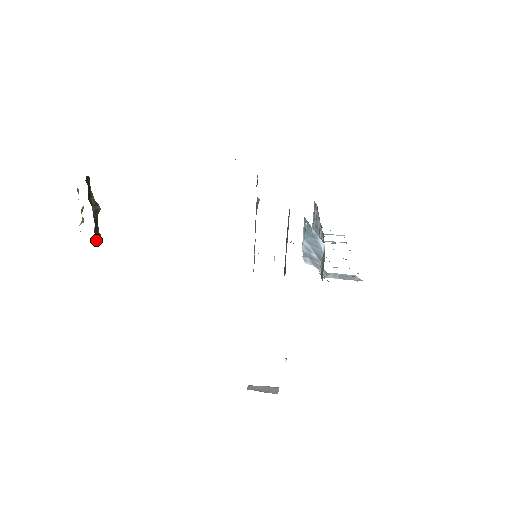
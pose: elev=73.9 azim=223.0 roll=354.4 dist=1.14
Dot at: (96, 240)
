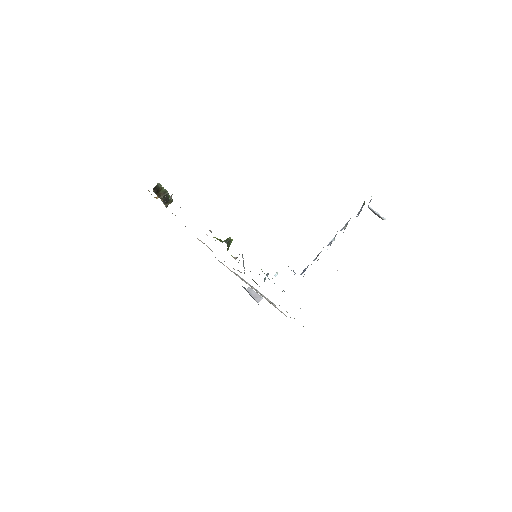
Dot at: (168, 203)
